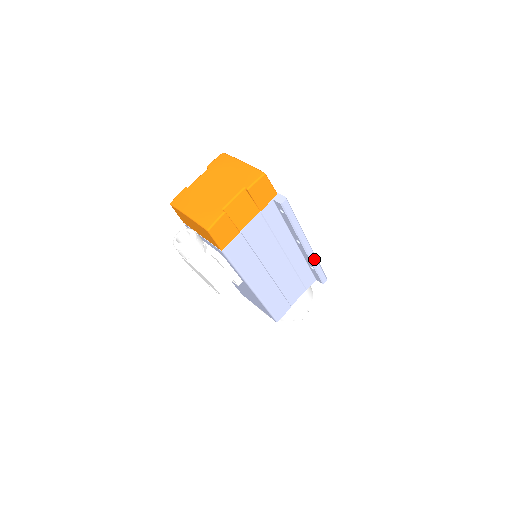
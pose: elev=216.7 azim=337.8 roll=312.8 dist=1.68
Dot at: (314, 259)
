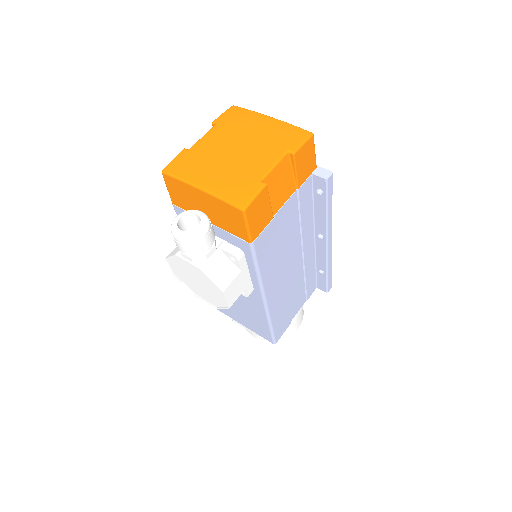
Dot at: (330, 260)
